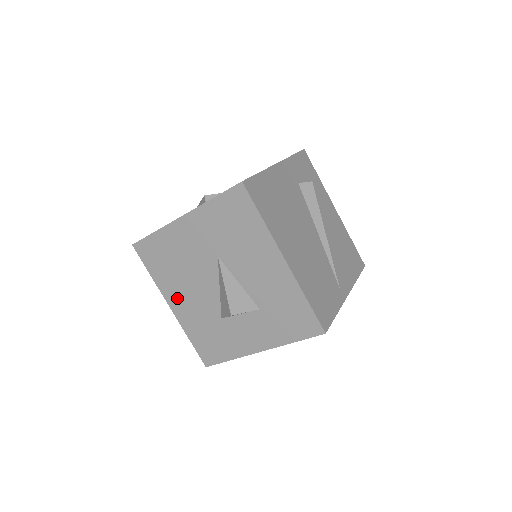
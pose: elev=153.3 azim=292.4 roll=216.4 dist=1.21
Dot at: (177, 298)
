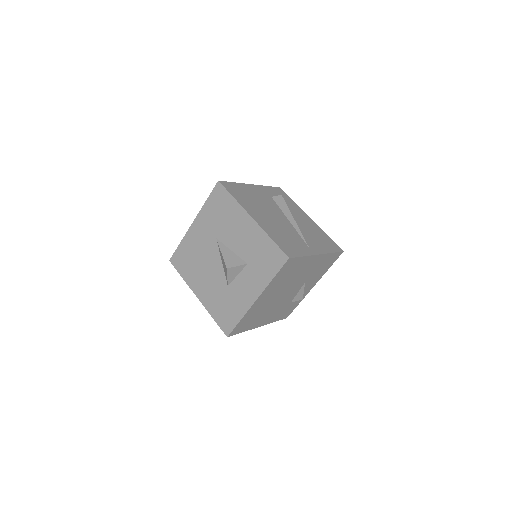
Dot at: (200, 286)
